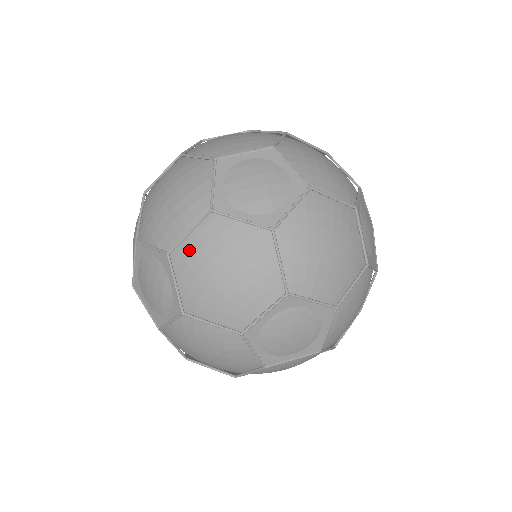
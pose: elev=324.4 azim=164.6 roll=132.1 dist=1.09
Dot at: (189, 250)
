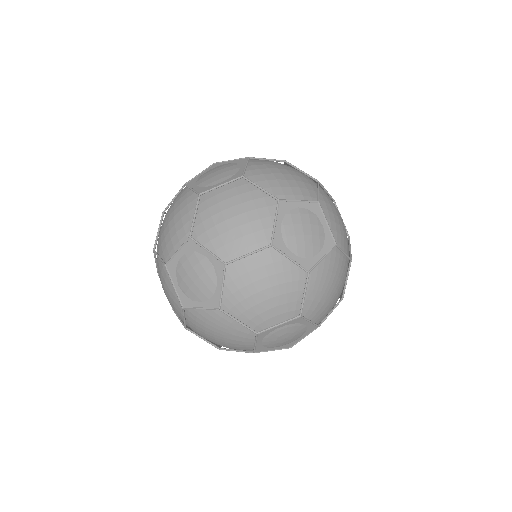
Dot at: (192, 326)
